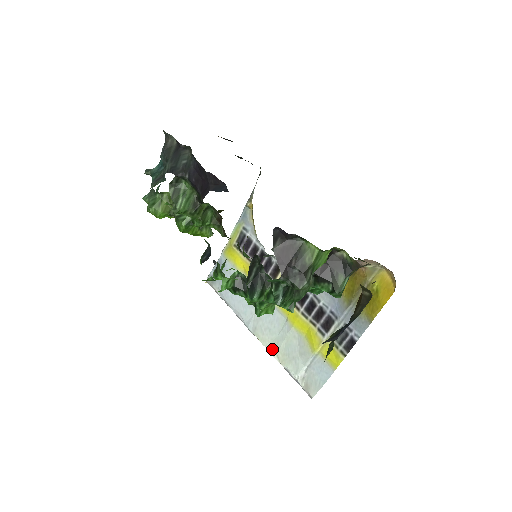
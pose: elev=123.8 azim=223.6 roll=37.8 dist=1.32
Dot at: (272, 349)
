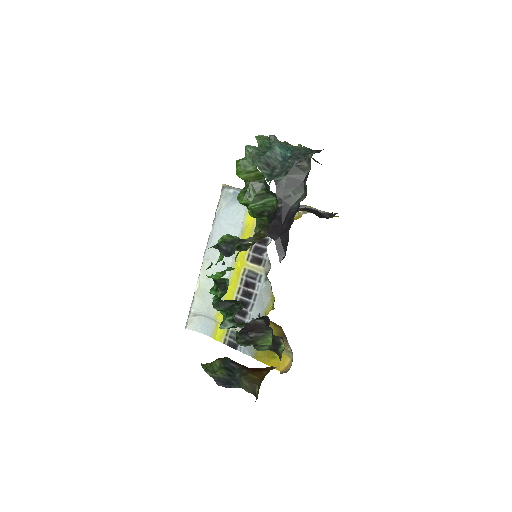
Dot at: (201, 282)
